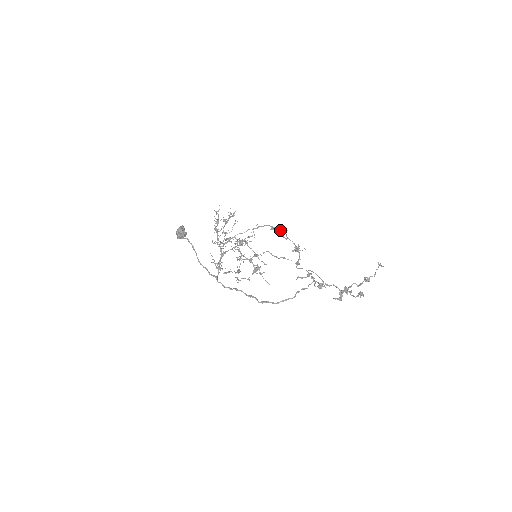
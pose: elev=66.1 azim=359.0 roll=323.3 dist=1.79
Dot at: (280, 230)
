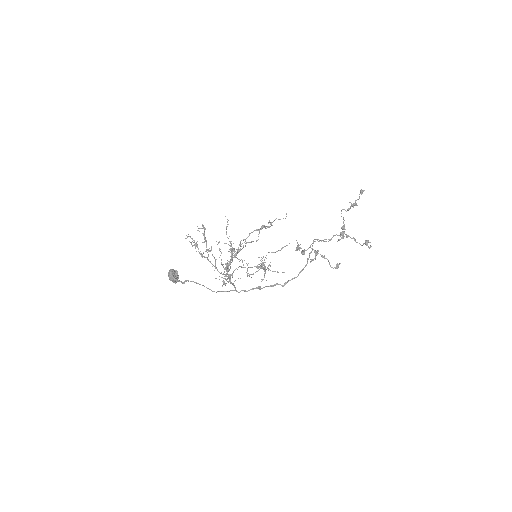
Dot at: (264, 227)
